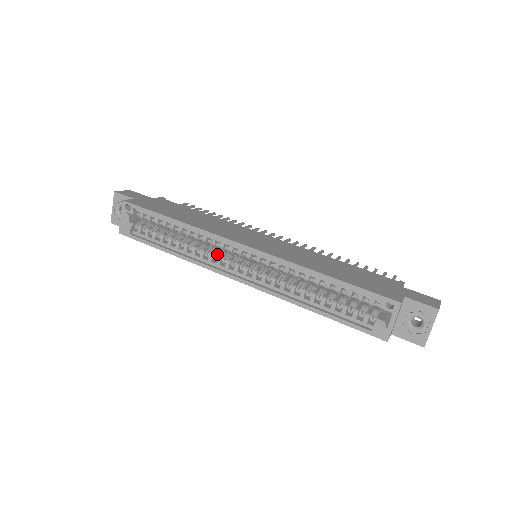
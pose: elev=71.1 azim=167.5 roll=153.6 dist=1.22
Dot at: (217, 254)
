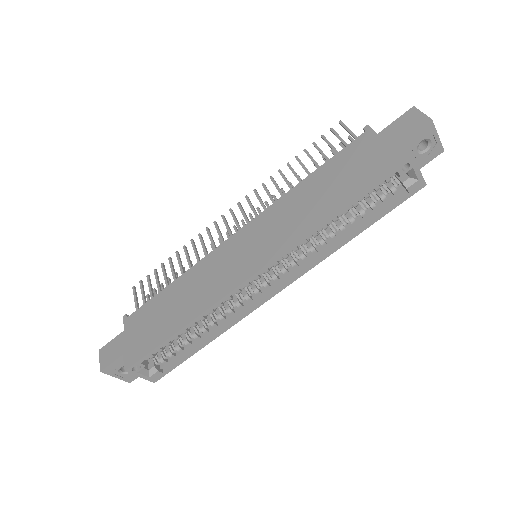
Dot at: (239, 297)
